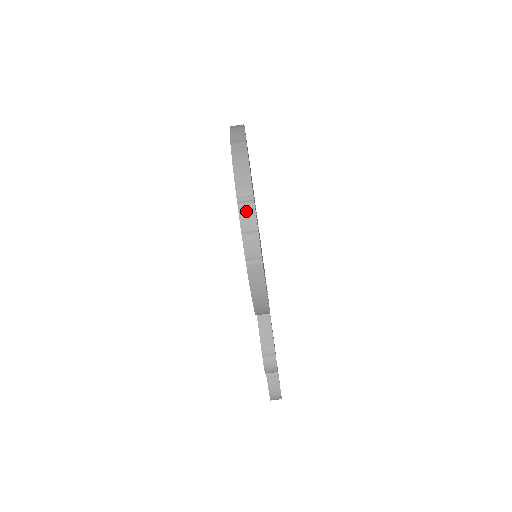
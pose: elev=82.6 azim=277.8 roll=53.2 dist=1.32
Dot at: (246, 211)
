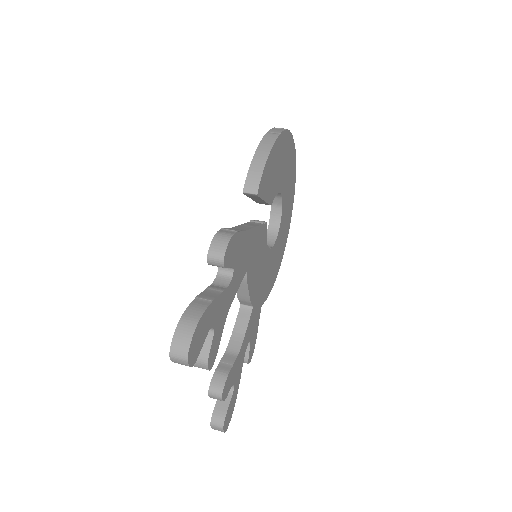
Dot at: occluded
